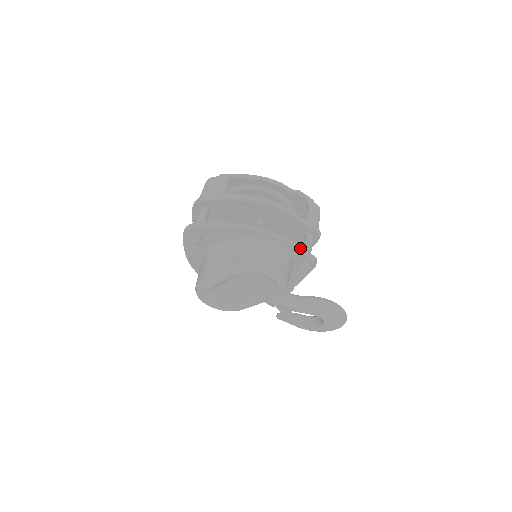
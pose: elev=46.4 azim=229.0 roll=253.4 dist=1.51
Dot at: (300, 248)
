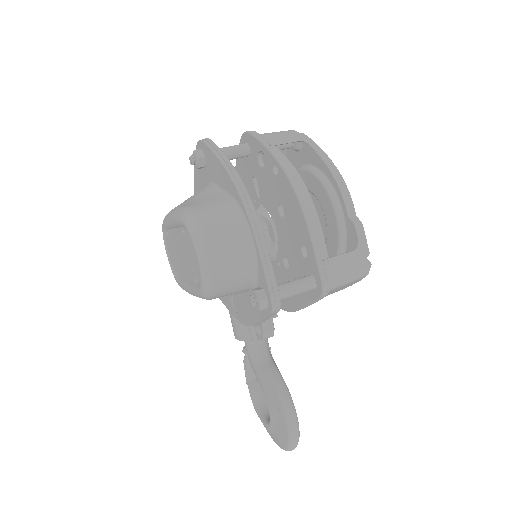
Dot at: (269, 267)
